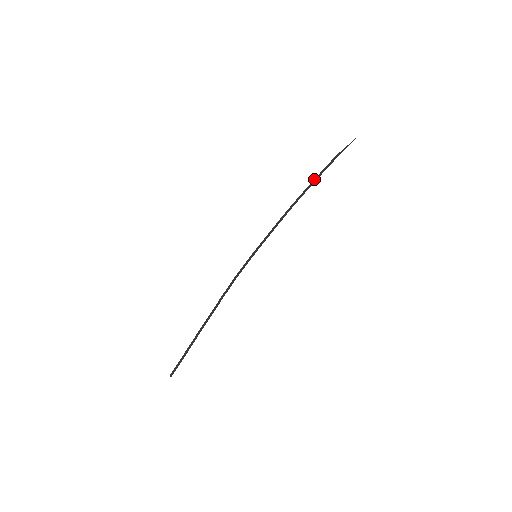
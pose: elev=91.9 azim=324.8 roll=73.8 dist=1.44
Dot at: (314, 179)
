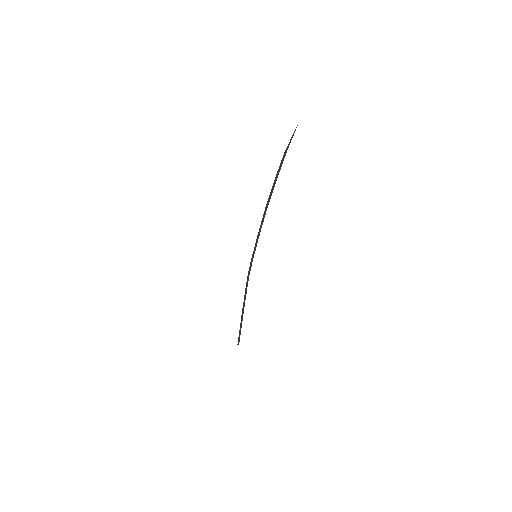
Dot at: (274, 181)
